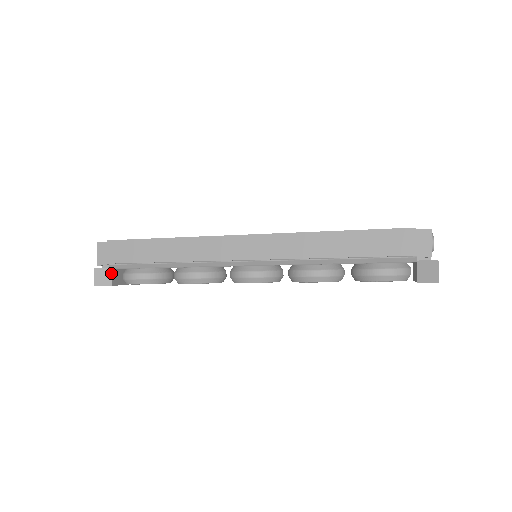
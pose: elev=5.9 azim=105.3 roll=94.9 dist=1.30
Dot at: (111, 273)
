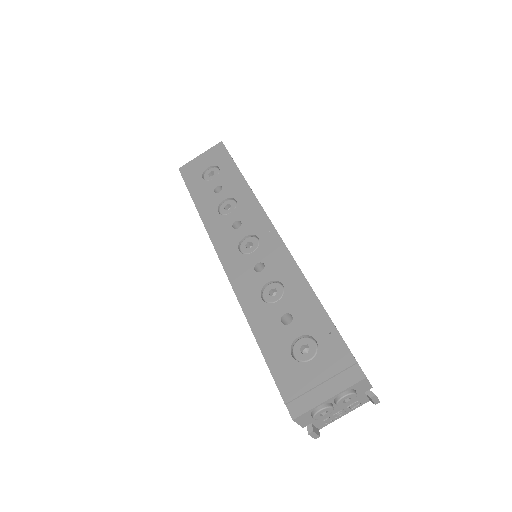
Dot at: occluded
